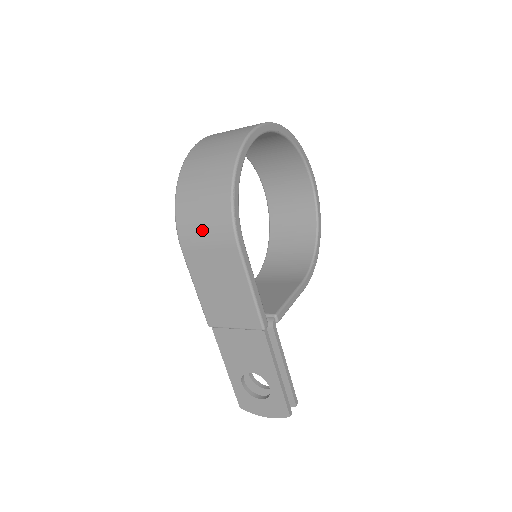
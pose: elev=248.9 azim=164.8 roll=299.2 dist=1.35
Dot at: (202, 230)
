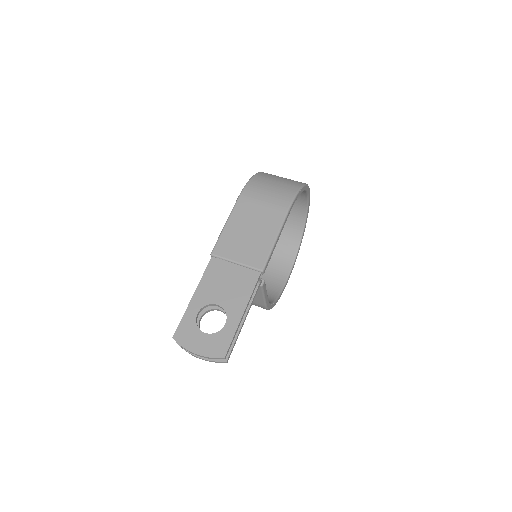
Dot at: (267, 193)
